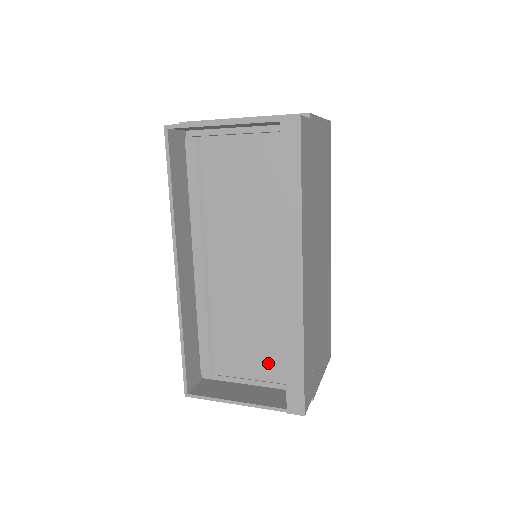
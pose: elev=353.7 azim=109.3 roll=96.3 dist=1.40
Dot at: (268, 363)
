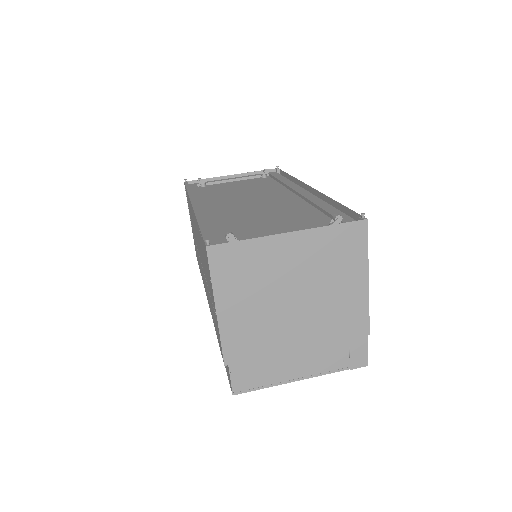
Dot at: occluded
